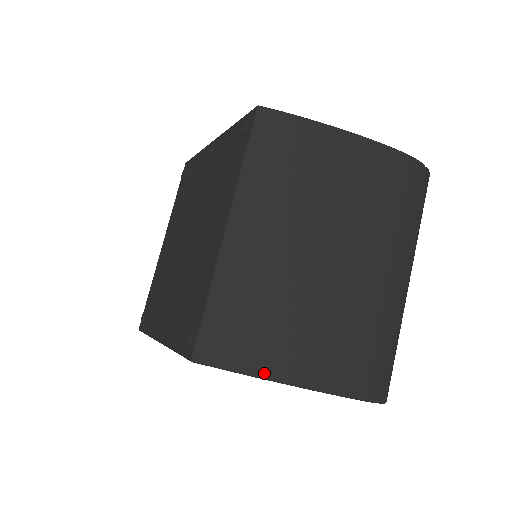
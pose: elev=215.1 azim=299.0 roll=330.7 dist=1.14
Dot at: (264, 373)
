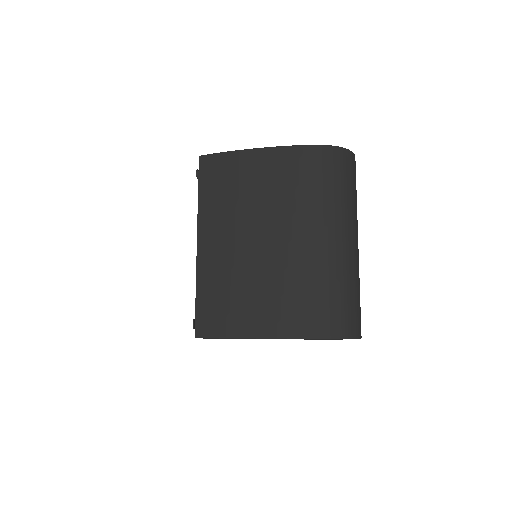
Dot at: (241, 334)
